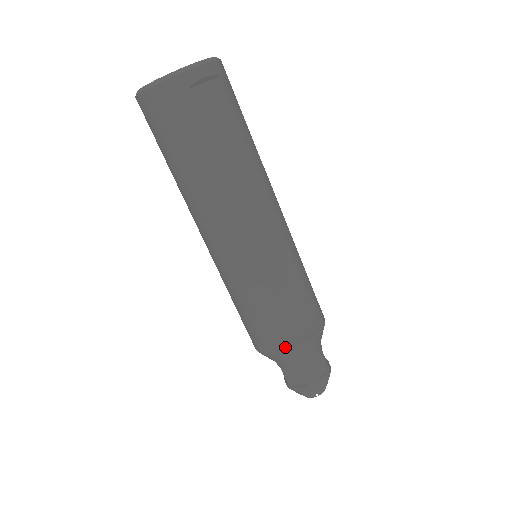
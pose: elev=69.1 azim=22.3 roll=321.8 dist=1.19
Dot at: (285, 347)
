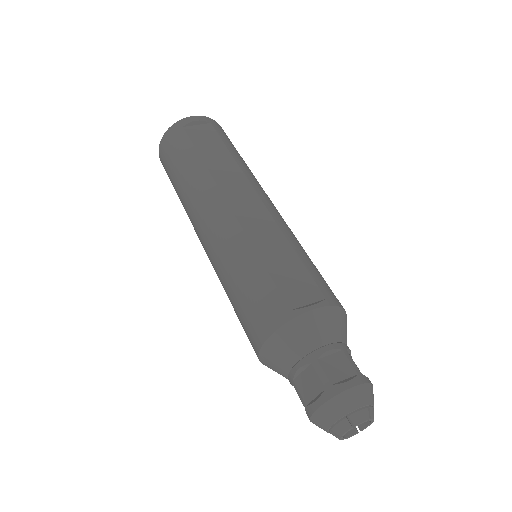
Dot at: (274, 320)
